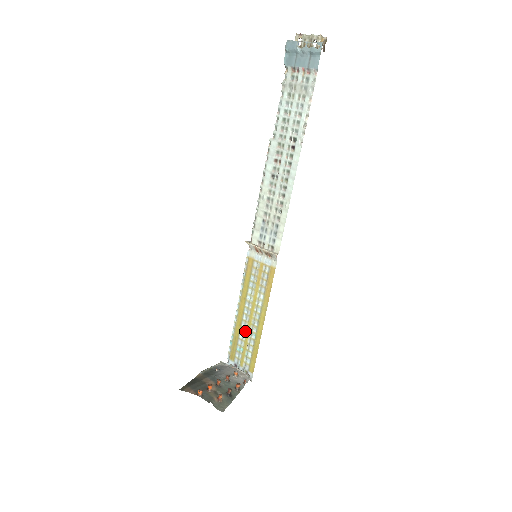
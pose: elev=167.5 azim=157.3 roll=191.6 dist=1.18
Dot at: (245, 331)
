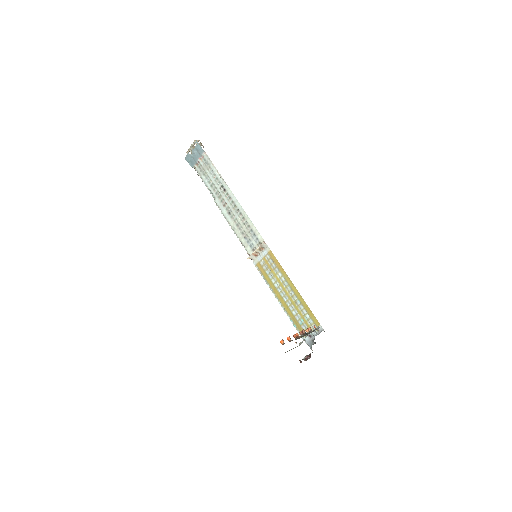
Dot at: (293, 307)
